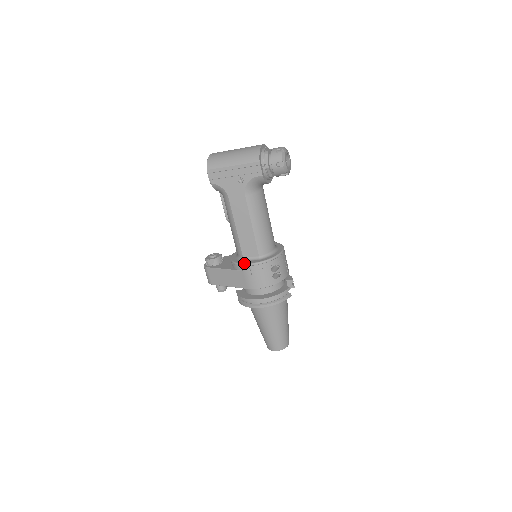
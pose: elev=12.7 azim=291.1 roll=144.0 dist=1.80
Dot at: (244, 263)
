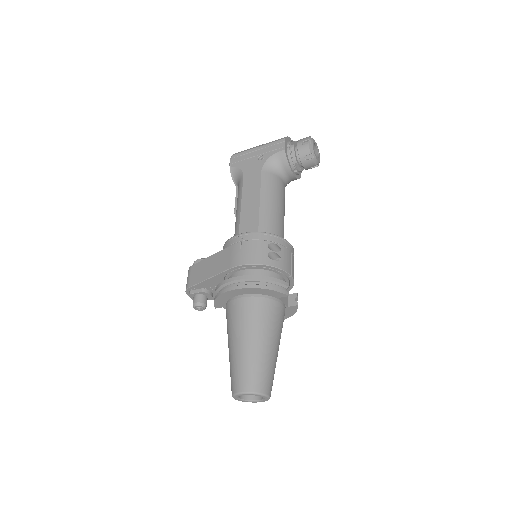
Dot at: (237, 235)
